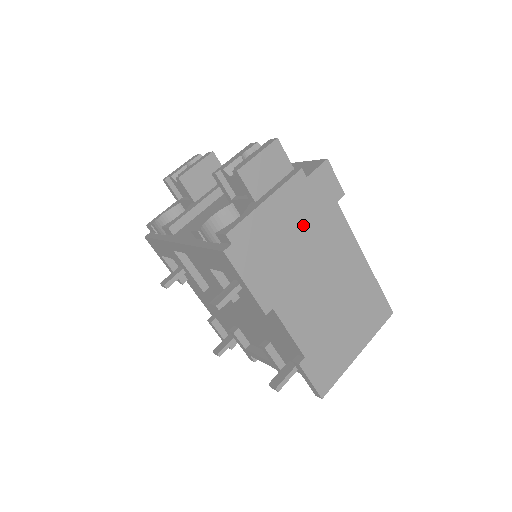
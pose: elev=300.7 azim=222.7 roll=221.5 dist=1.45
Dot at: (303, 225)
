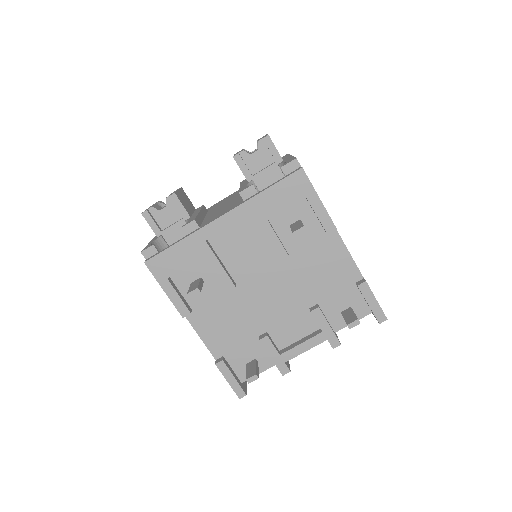
Dot at: occluded
